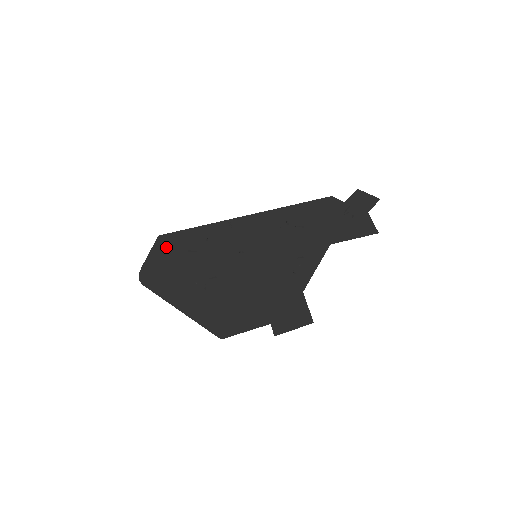
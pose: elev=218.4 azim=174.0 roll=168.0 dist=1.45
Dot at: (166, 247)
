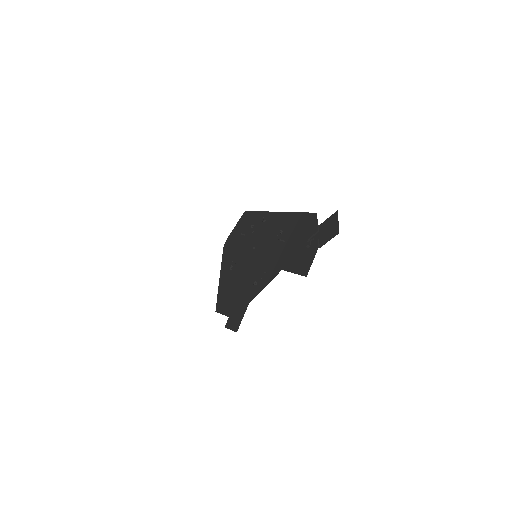
Dot at: (241, 223)
